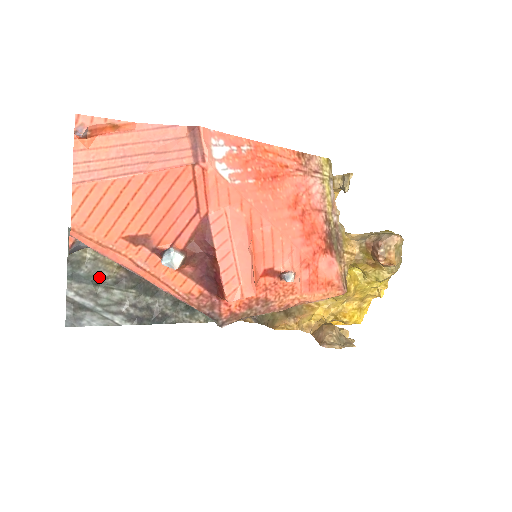
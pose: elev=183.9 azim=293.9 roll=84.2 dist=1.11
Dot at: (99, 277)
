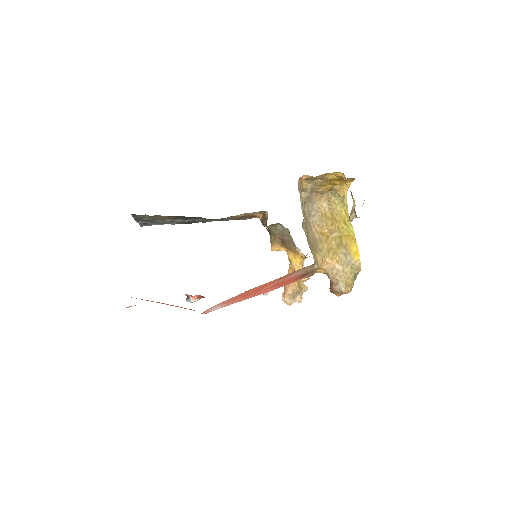
Dot at: (156, 219)
